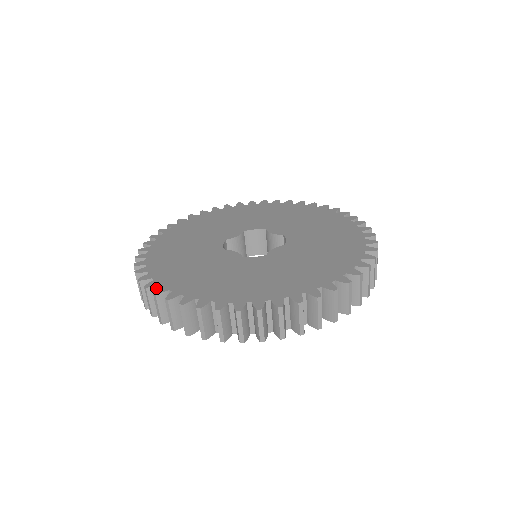
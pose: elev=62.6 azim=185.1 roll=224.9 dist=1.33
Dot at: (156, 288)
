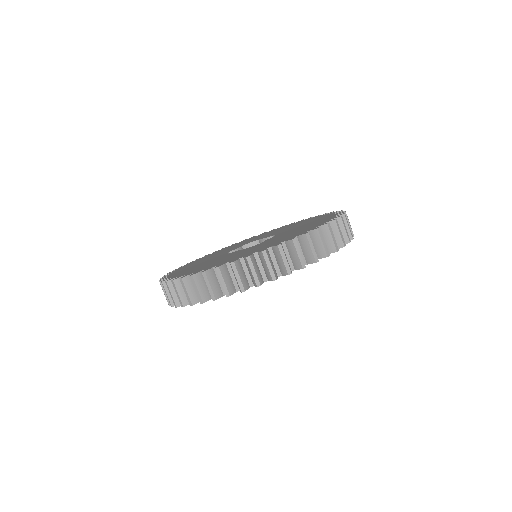
Dot at: occluded
